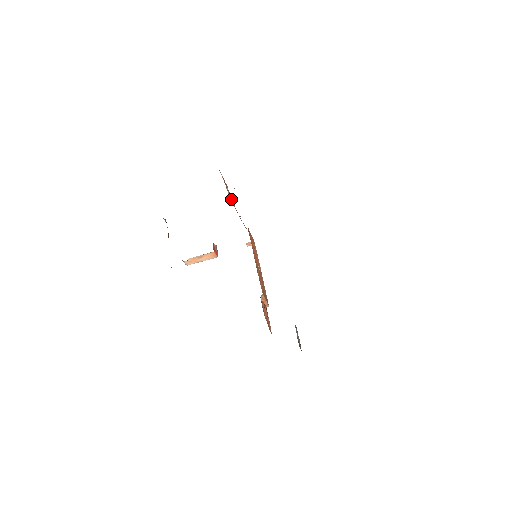
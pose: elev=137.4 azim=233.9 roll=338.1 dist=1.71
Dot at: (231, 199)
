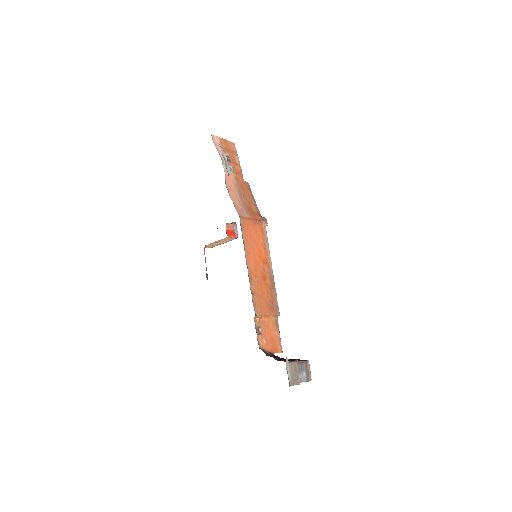
Dot at: occluded
